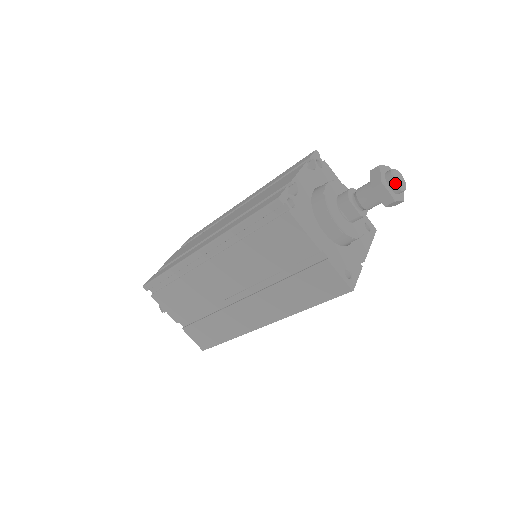
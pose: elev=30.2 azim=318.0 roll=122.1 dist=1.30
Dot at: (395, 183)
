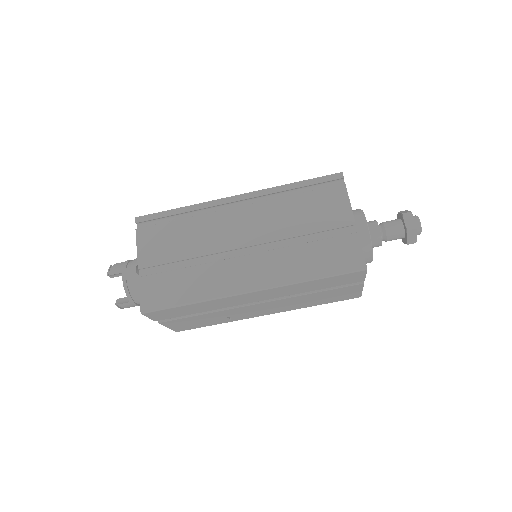
Dot at: (419, 219)
